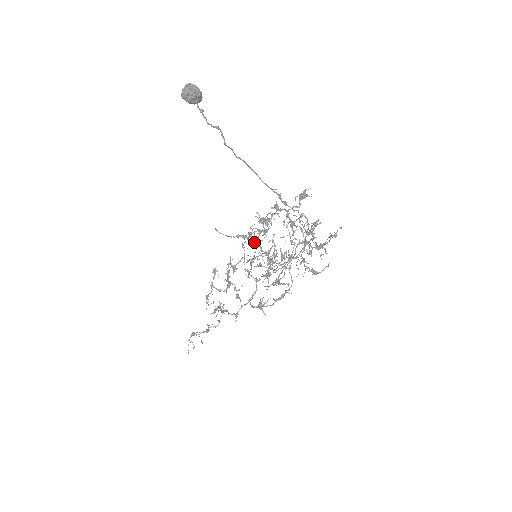
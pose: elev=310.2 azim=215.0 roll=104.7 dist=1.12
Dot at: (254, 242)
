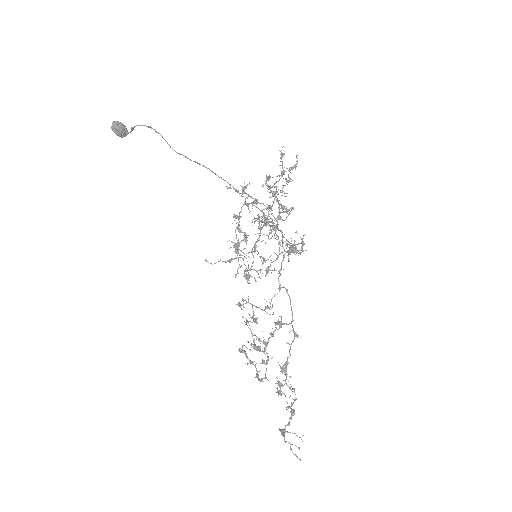
Dot at: (248, 279)
